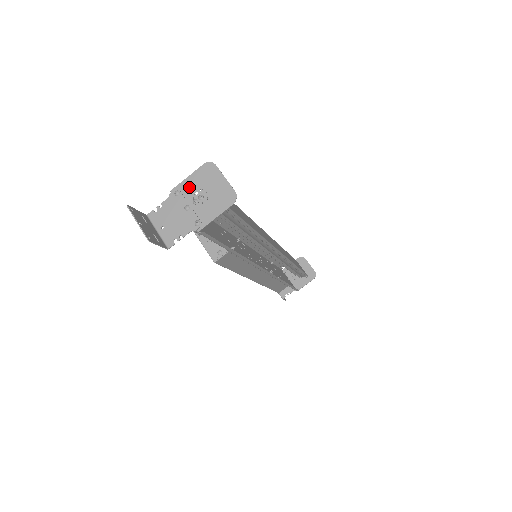
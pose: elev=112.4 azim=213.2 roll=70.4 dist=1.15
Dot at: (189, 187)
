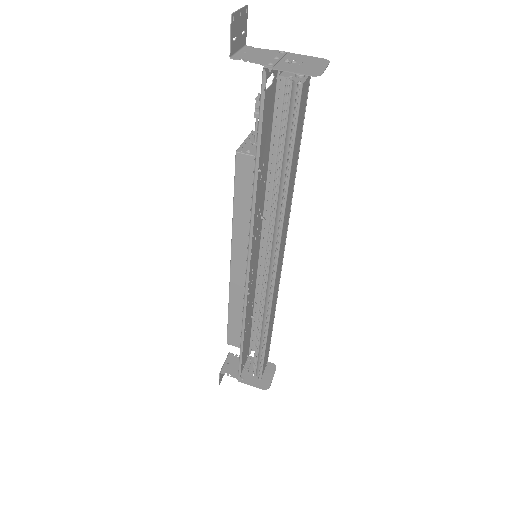
Dot at: (295, 56)
